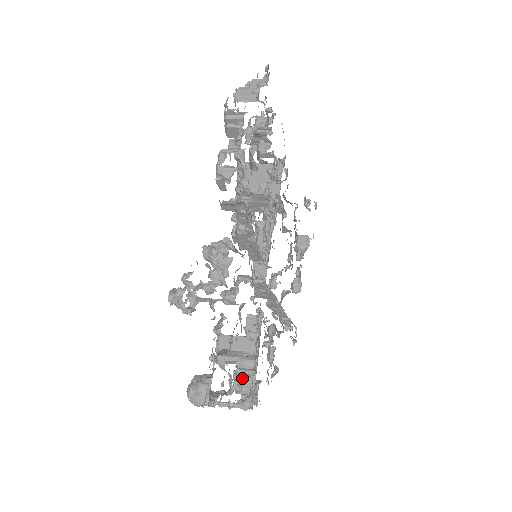
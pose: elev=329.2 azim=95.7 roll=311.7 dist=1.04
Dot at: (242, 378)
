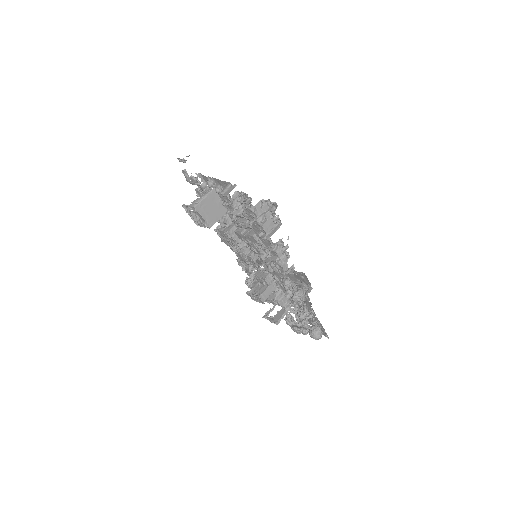
Dot at: (283, 302)
